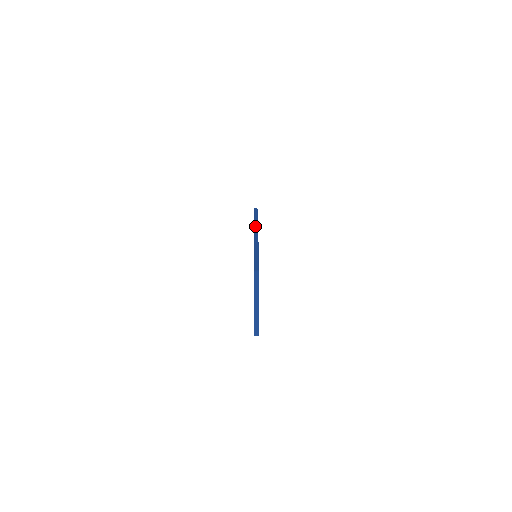
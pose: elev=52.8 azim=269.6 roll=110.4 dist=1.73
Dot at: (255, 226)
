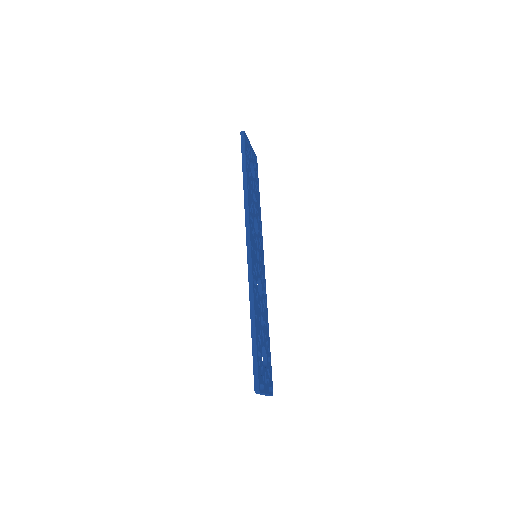
Dot at: (246, 228)
